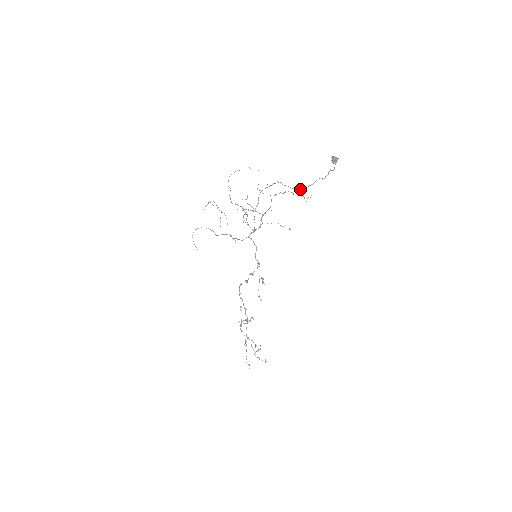
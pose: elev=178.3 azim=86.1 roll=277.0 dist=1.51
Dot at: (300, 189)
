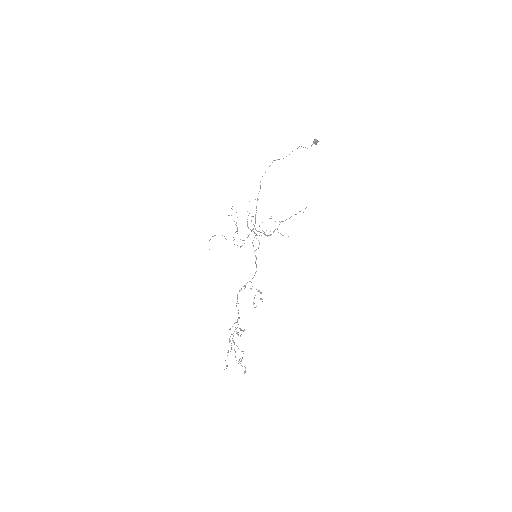
Dot at: occluded
